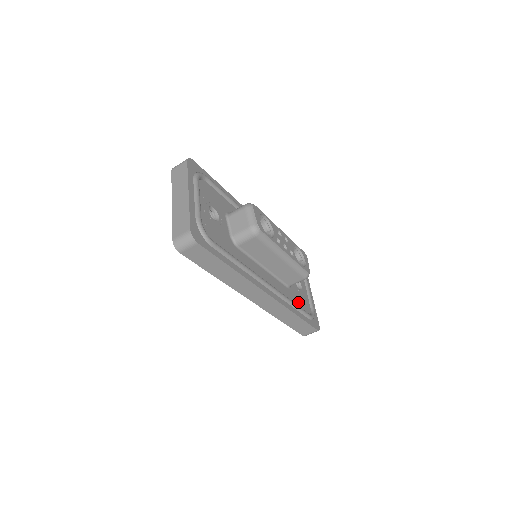
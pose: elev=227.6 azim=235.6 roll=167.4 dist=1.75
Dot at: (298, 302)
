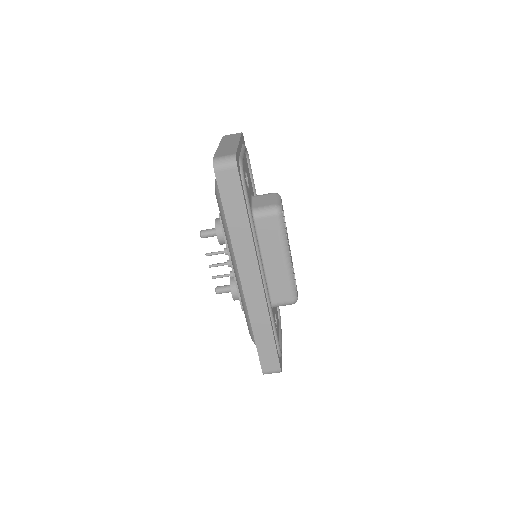
Dot at: occluded
